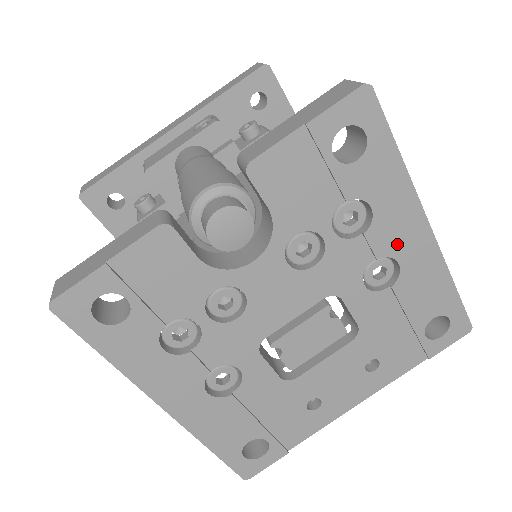
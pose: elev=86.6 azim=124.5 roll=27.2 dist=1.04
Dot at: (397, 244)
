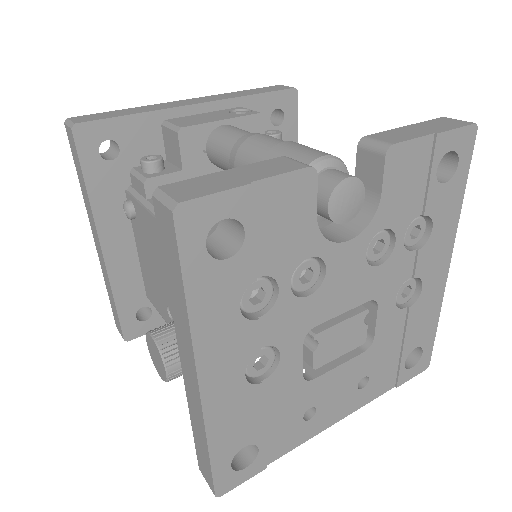
Dot at: (429, 269)
